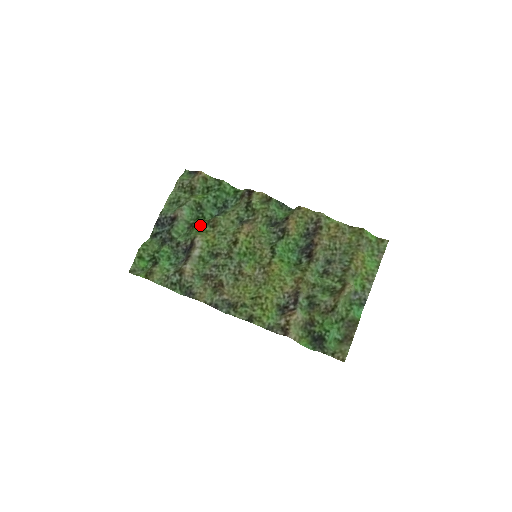
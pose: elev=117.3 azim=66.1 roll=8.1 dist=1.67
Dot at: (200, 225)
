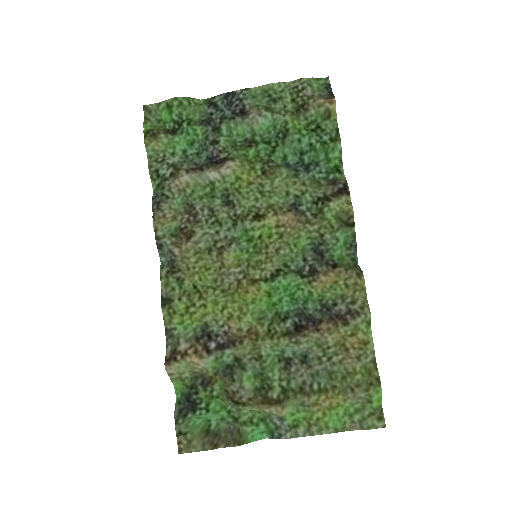
Dot at: (257, 153)
